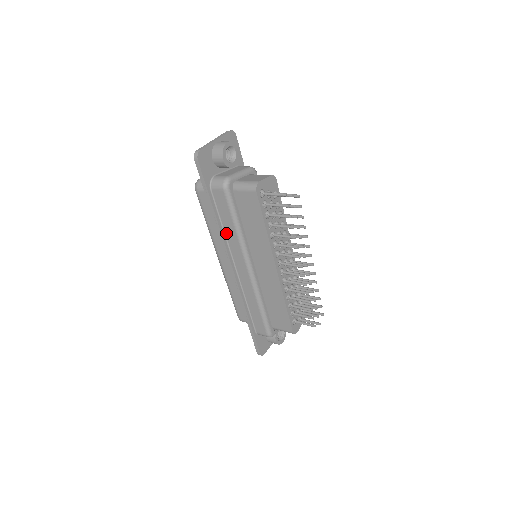
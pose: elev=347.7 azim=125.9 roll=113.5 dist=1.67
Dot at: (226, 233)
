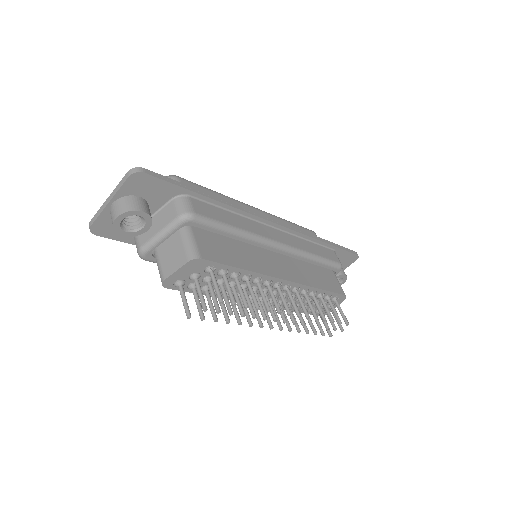
Dot at: occluded
